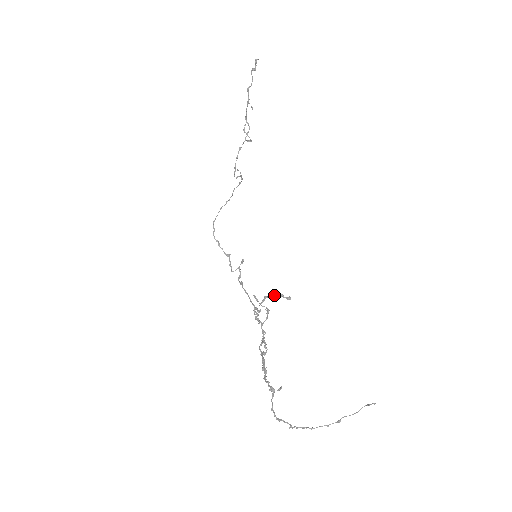
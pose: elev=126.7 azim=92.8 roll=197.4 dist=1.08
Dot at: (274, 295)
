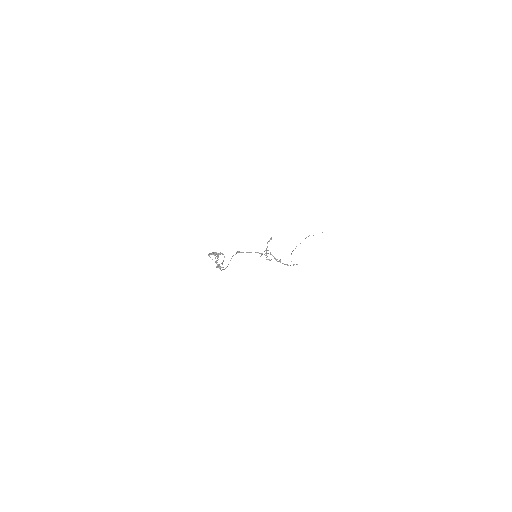
Dot at: (267, 247)
